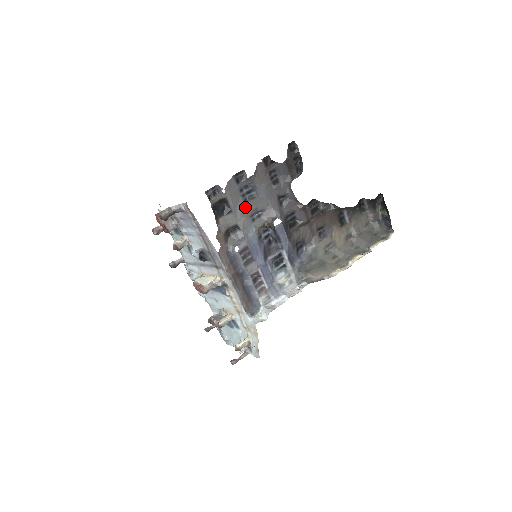
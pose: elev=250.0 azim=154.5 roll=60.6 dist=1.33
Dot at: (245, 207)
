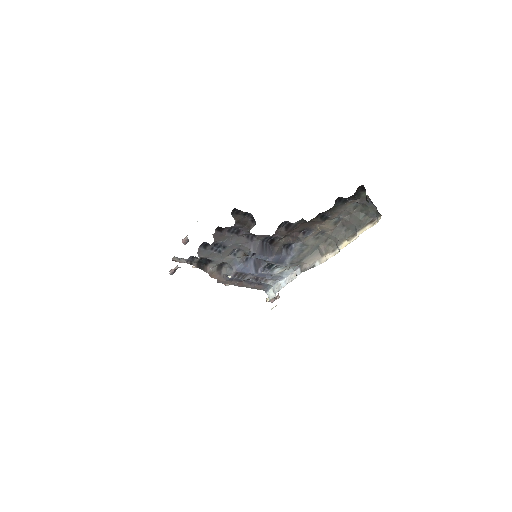
Dot at: (222, 254)
